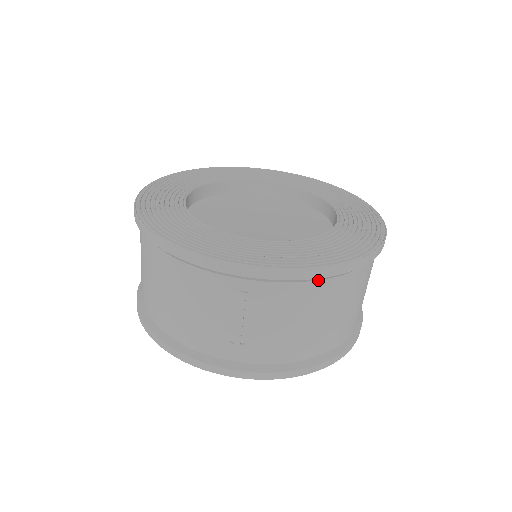
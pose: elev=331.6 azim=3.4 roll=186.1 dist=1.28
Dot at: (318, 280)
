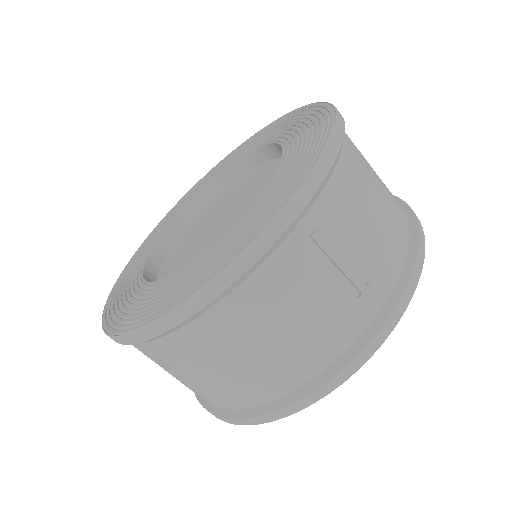
Dot at: (339, 155)
